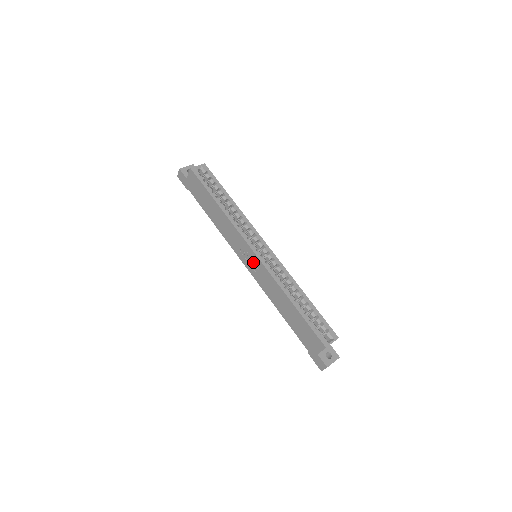
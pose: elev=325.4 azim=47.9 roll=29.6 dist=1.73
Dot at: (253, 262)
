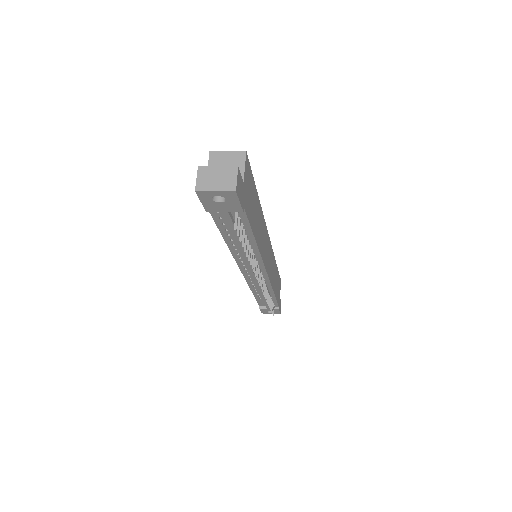
Dot at: occluded
